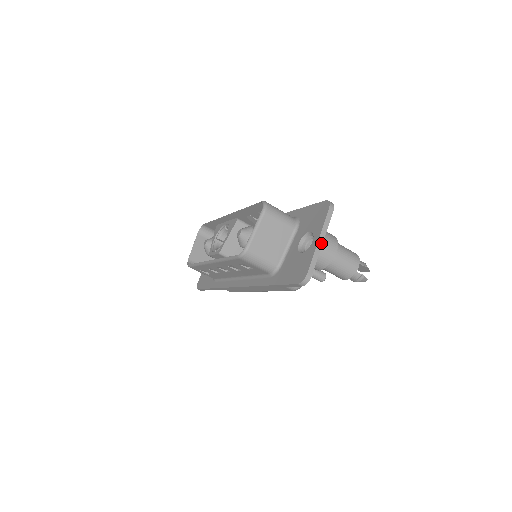
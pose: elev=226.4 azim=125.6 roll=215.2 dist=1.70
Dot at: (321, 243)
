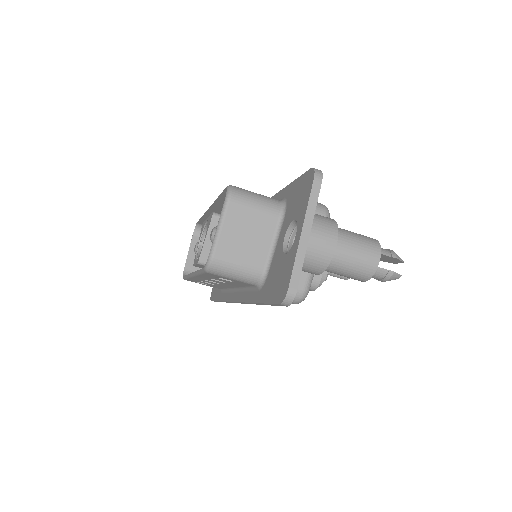
Dot at: (307, 237)
